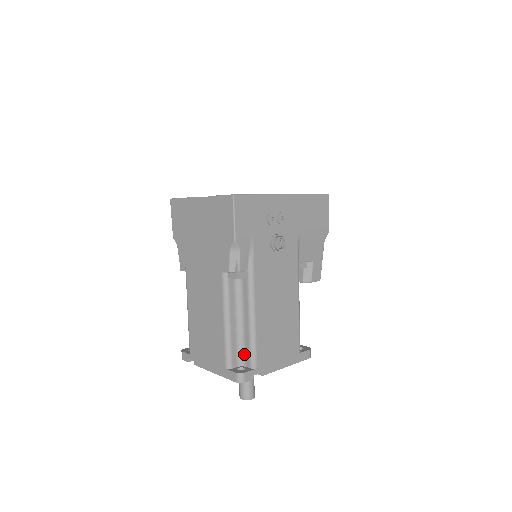
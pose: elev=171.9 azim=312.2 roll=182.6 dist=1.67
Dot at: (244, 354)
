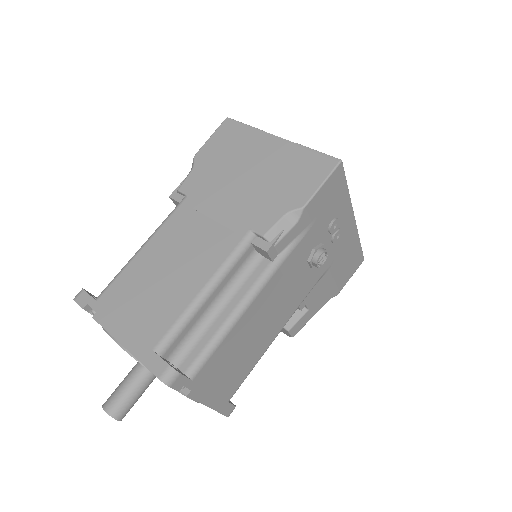
Dot at: (189, 350)
